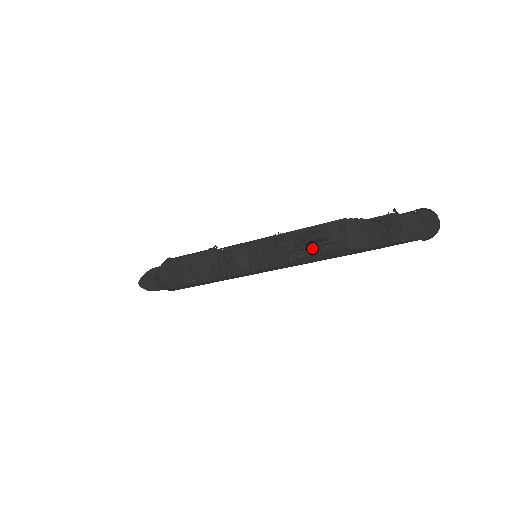
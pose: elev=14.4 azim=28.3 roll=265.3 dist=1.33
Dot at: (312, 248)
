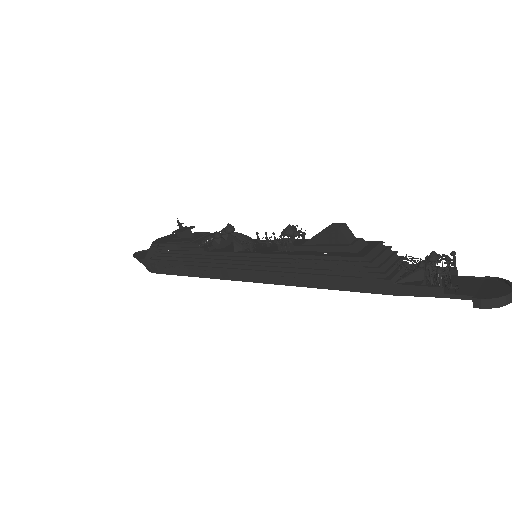
Dot at: (320, 251)
